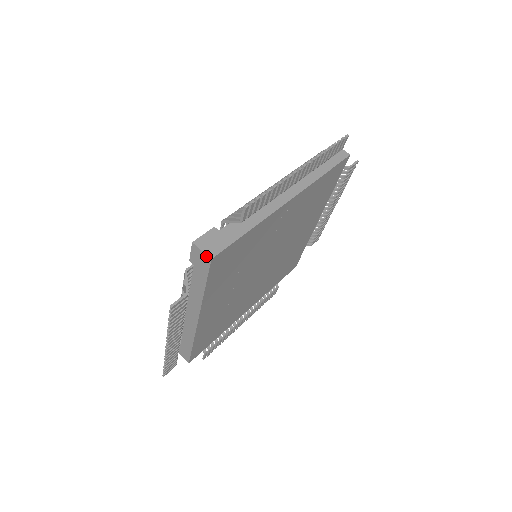
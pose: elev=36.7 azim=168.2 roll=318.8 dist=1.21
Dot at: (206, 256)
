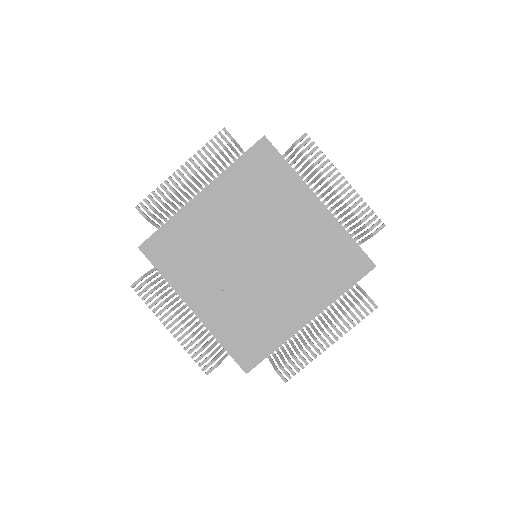
Dot at: (264, 137)
